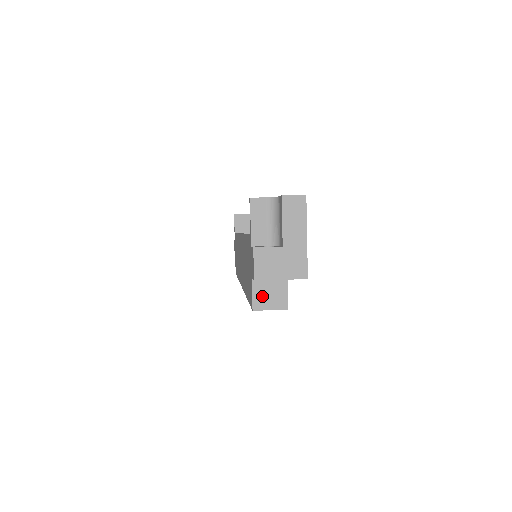
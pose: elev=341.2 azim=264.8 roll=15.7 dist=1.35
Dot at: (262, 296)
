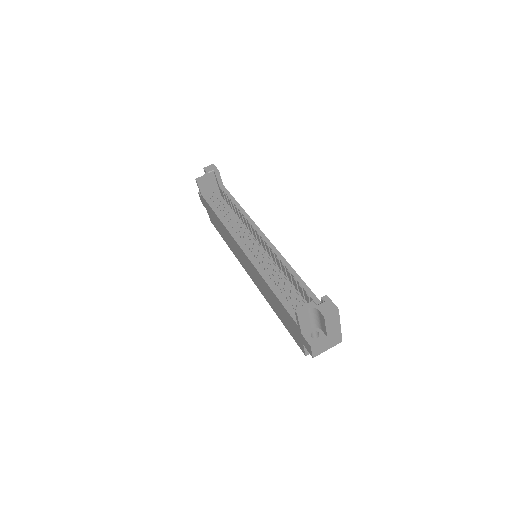
Dot at: occluded
